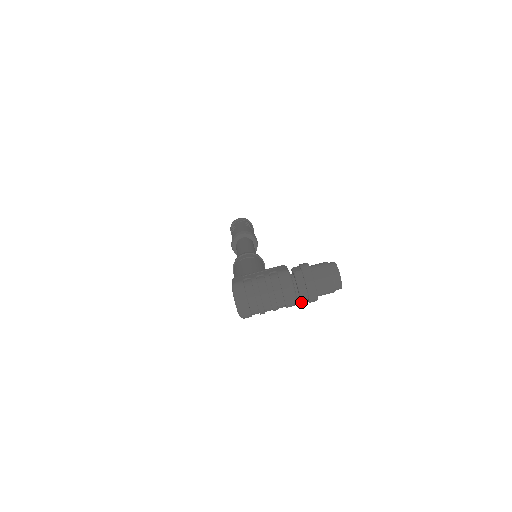
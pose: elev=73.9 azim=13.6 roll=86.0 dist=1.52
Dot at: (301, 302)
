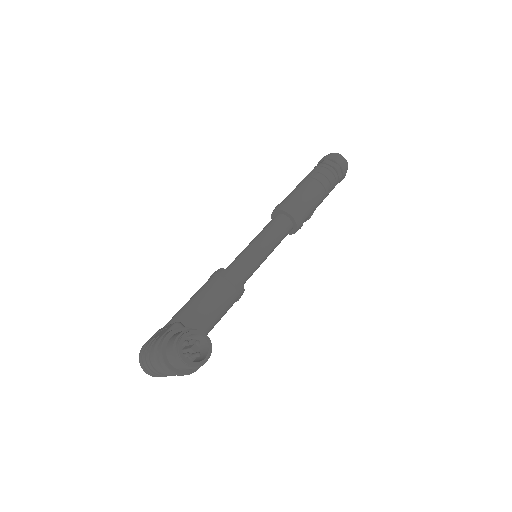
Dot at: occluded
